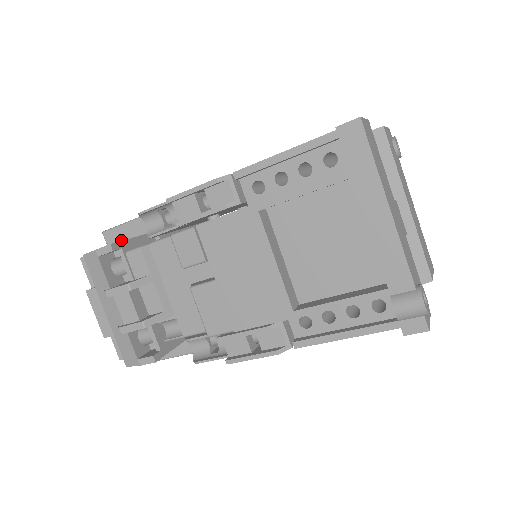
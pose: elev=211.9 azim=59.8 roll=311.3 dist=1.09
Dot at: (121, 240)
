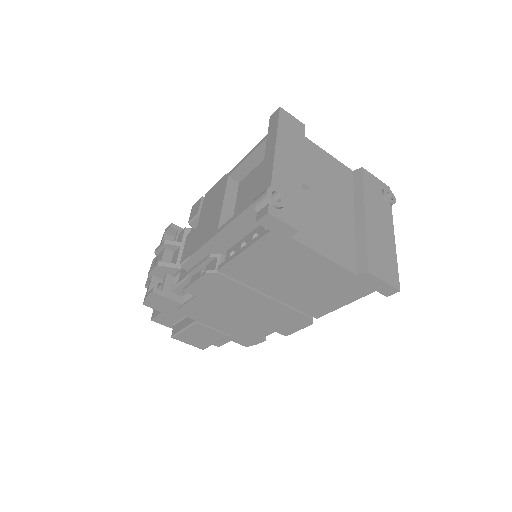
Dot at: occluded
